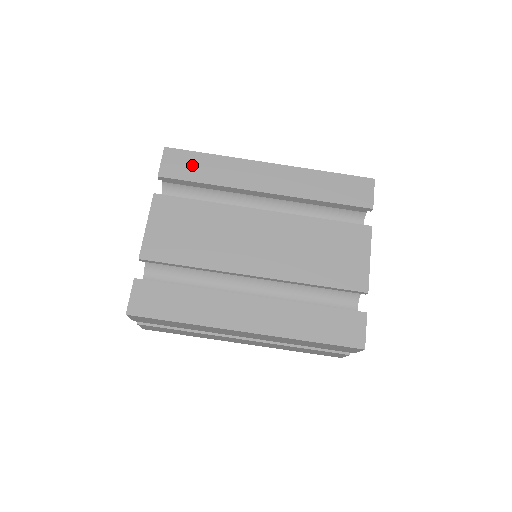
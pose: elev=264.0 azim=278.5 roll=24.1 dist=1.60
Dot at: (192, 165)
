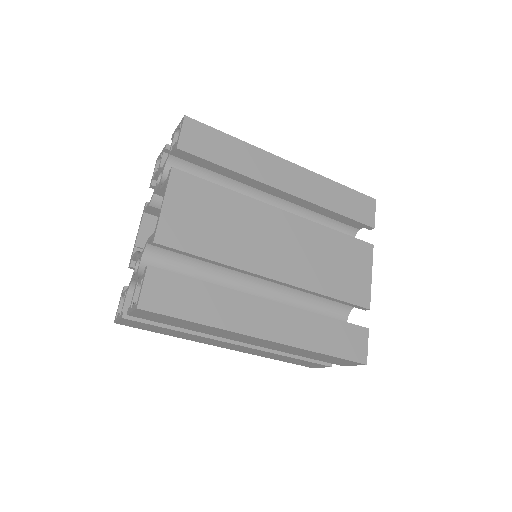
Dot at: (214, 144)
